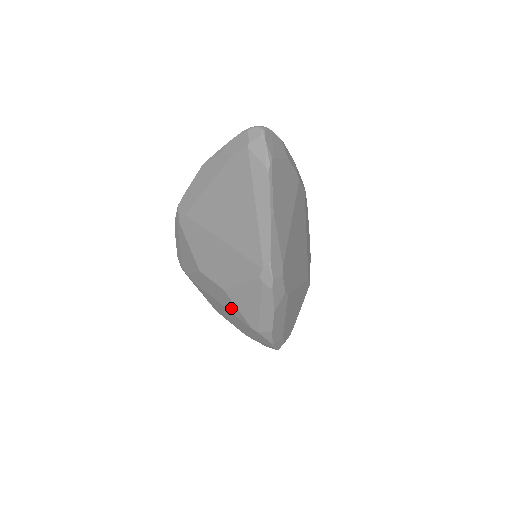
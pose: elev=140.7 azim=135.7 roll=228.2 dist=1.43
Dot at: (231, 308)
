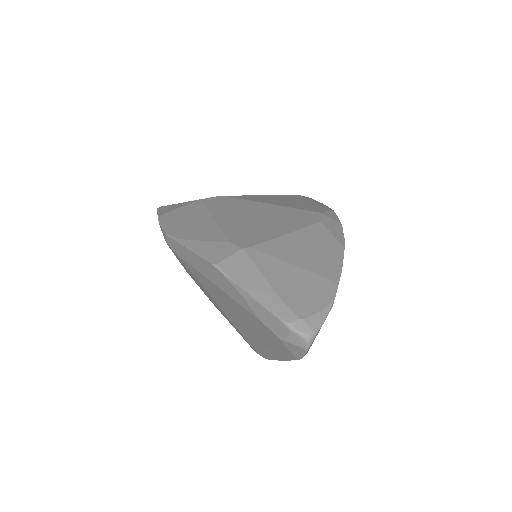
Dot at: occluded
